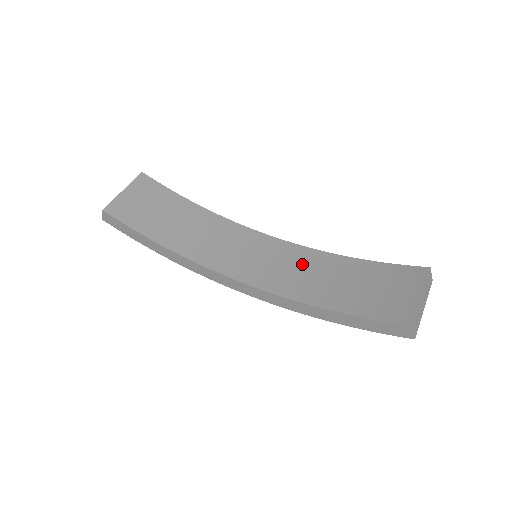
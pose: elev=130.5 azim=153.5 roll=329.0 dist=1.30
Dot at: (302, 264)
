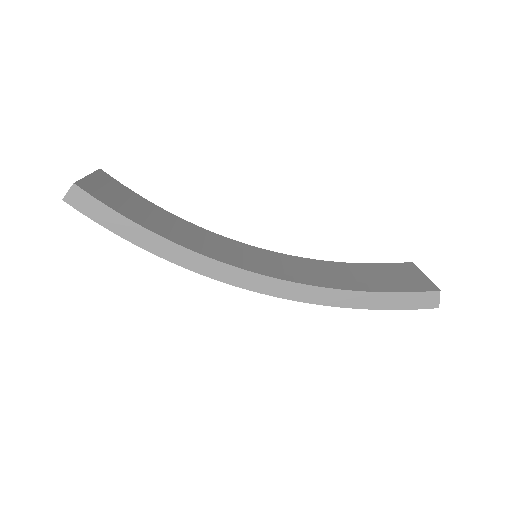
Dot at: (302, 265)
